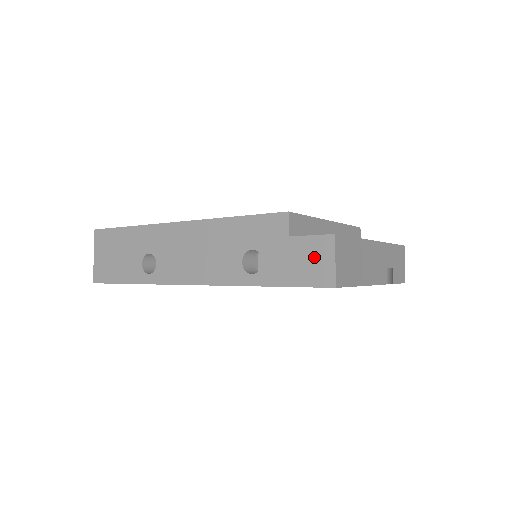
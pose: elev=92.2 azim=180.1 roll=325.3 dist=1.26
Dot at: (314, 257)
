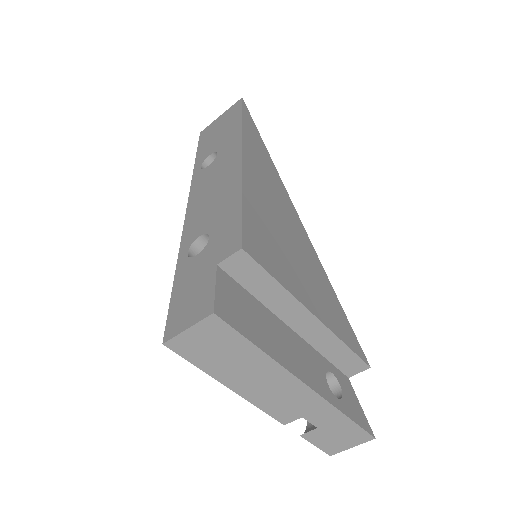
Dot at: (194, 304)
